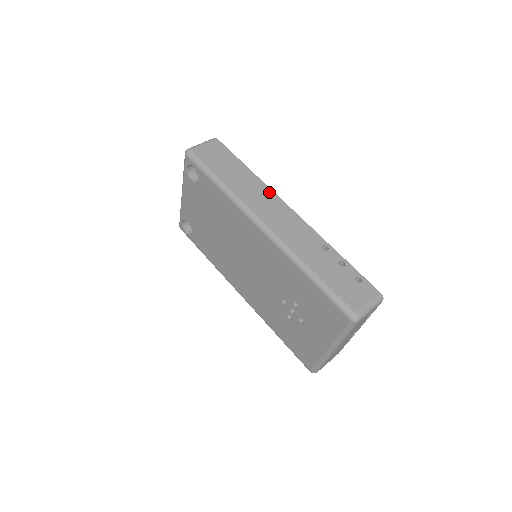
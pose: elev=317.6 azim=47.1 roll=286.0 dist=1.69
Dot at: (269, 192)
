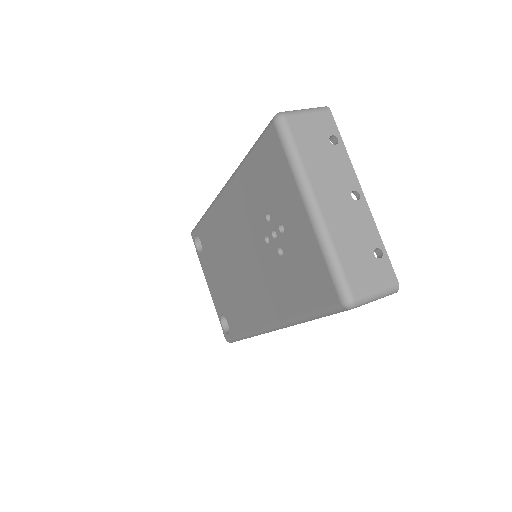
Dot at: occluded
